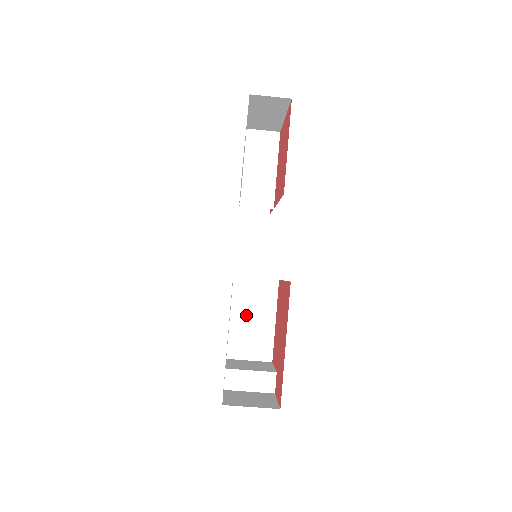
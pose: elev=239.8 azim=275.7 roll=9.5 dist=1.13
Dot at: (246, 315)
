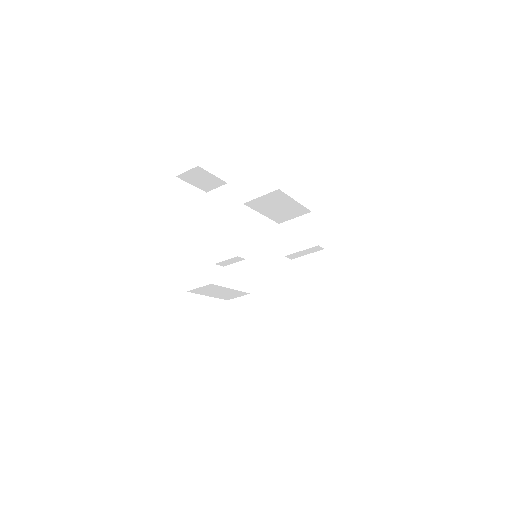
Dot at: (272, 209)
